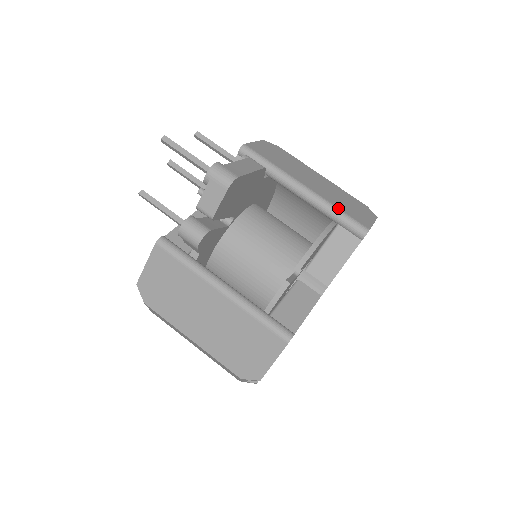
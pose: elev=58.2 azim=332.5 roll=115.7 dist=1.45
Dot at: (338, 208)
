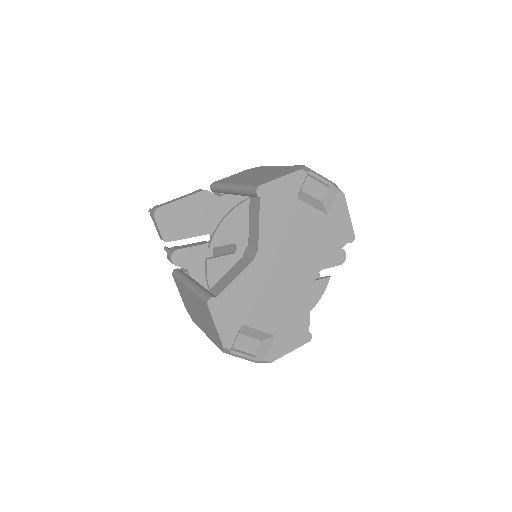
Dot at: (246, 185)
